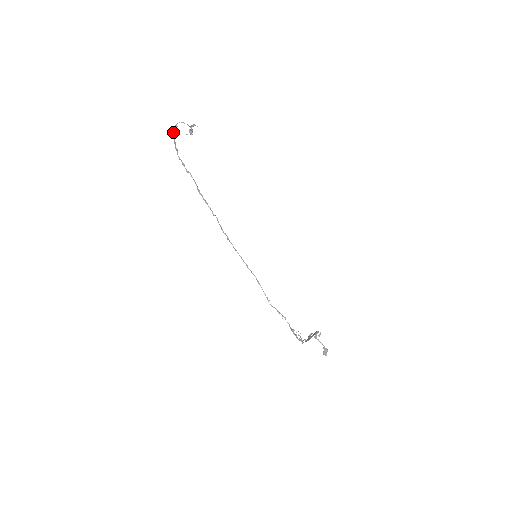
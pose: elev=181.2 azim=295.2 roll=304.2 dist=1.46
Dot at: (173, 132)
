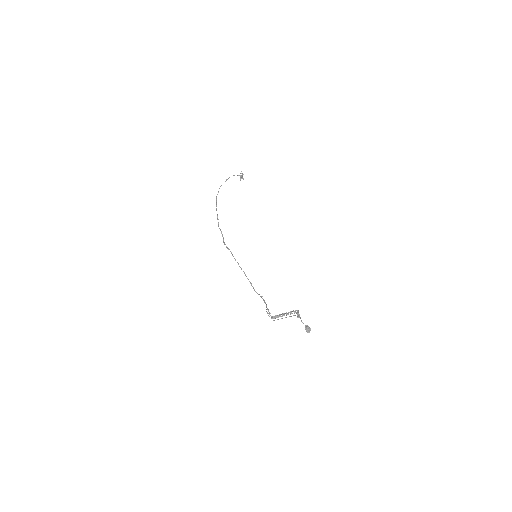
Dot at: (221, 185)
